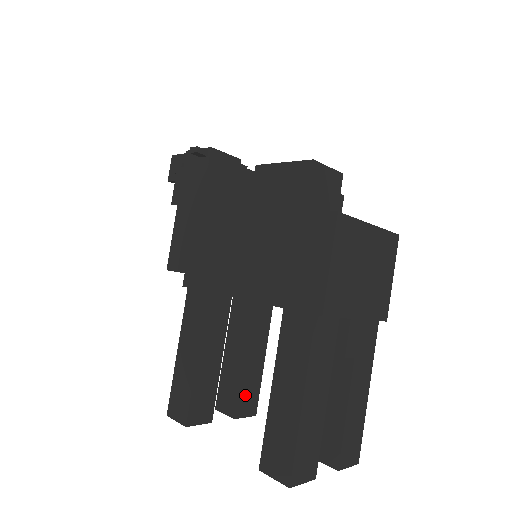
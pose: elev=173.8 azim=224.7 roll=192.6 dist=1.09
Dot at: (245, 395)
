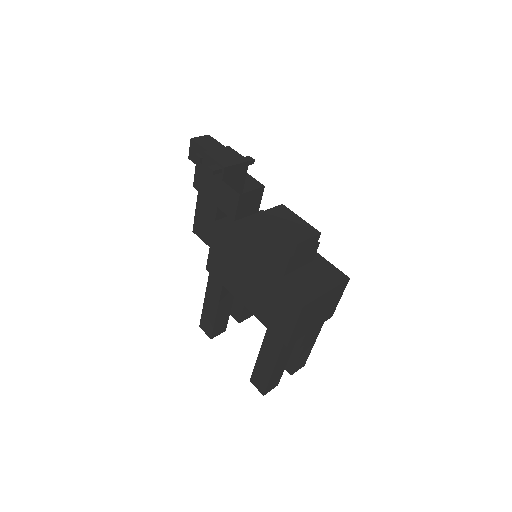
Dot at: (246, 312)
